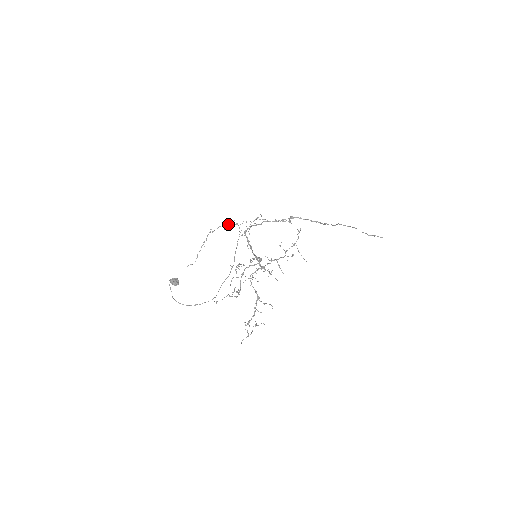
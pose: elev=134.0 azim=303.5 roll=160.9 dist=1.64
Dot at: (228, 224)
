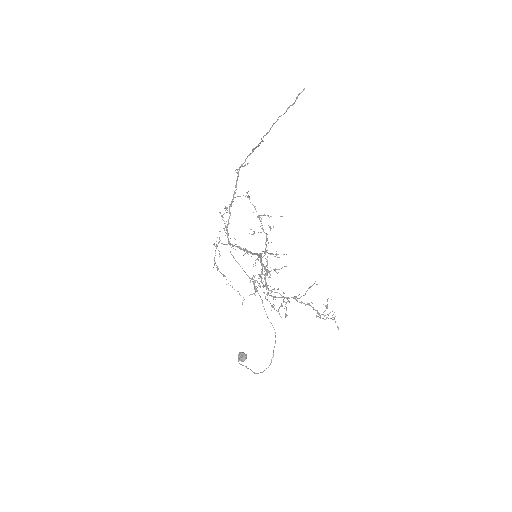
Dot at: (215, 250)
